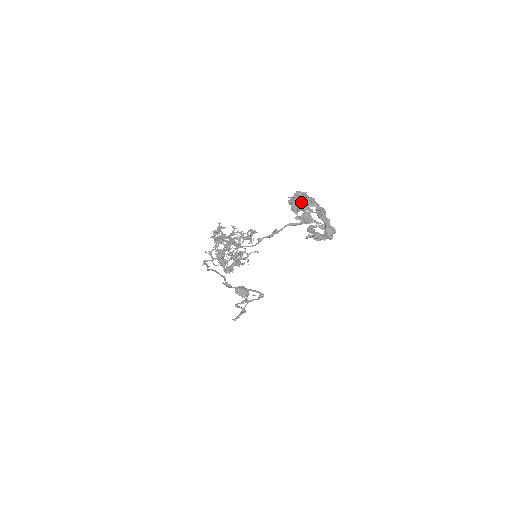
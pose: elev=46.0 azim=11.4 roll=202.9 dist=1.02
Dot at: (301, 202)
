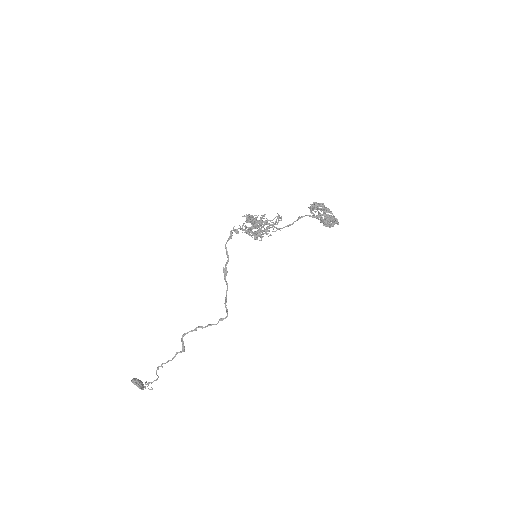
Dot at: (320, 205)
